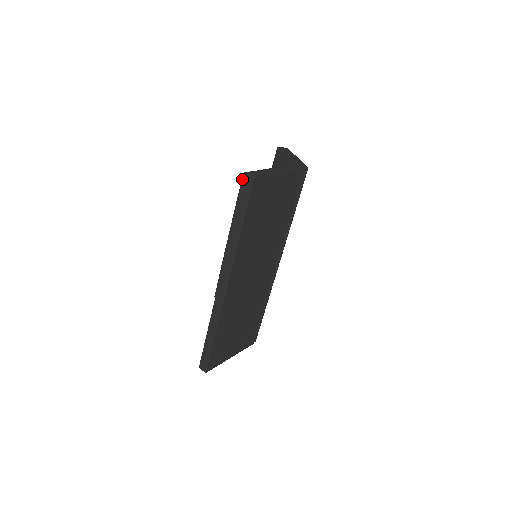
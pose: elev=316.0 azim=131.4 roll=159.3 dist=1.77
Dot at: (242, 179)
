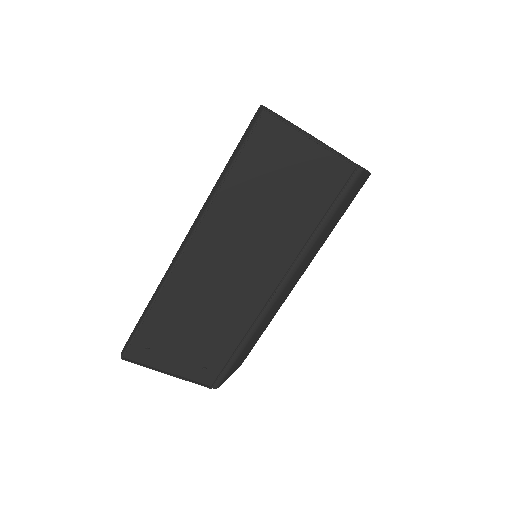
Dot at: (256, 112)
